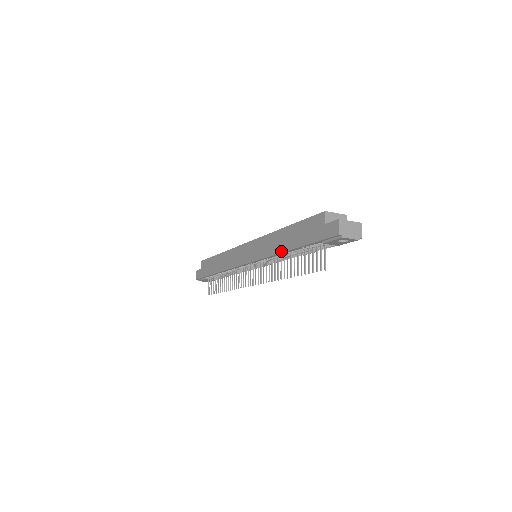
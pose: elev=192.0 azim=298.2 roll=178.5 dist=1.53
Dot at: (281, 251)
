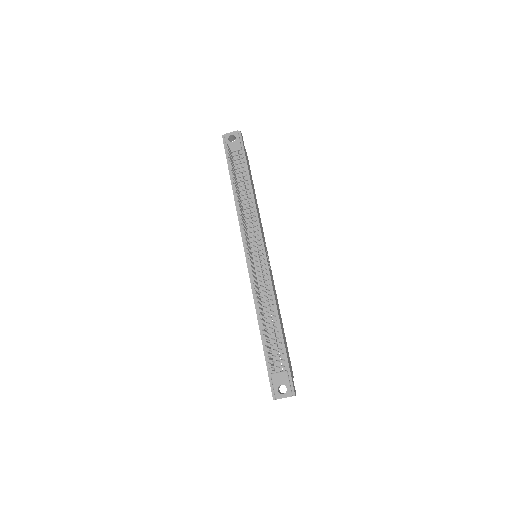
Dot at: (234, 200)
